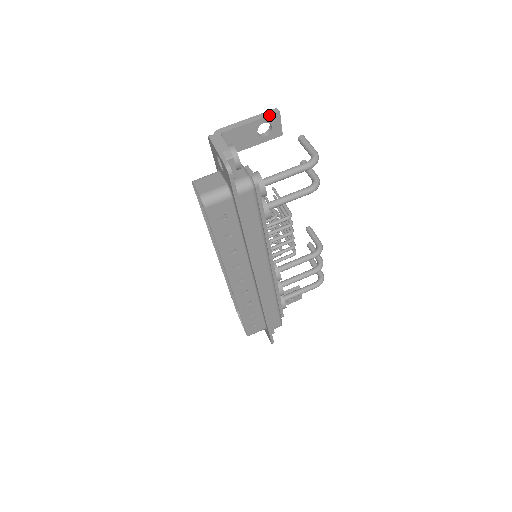
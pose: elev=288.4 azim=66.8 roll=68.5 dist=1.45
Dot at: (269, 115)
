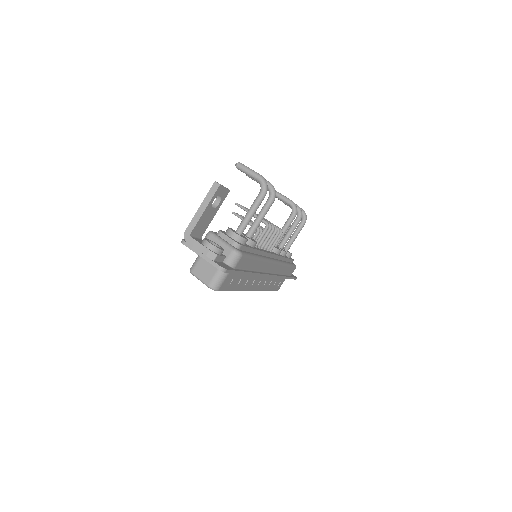
Dot at: (214, 194)
